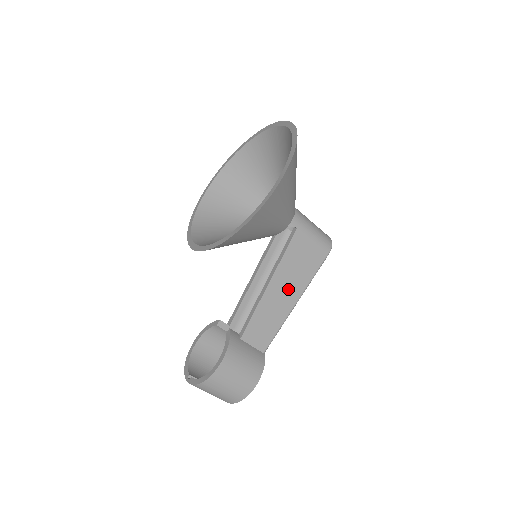
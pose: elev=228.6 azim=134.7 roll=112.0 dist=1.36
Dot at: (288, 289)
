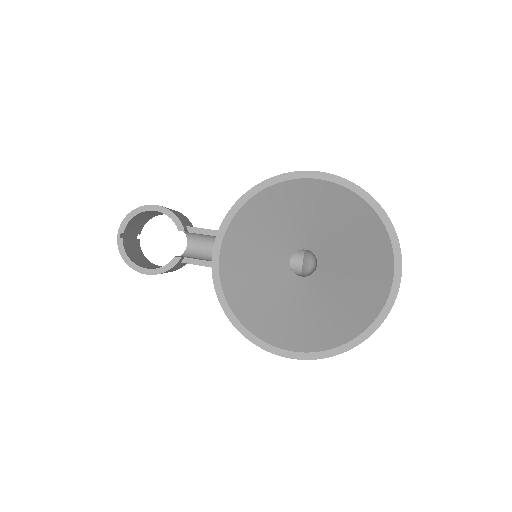
Dot at: occluded
